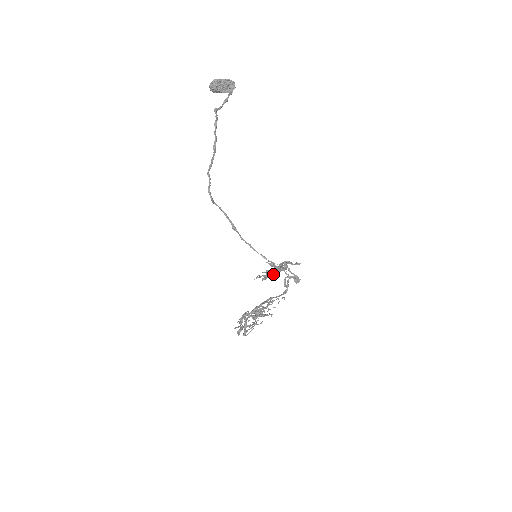
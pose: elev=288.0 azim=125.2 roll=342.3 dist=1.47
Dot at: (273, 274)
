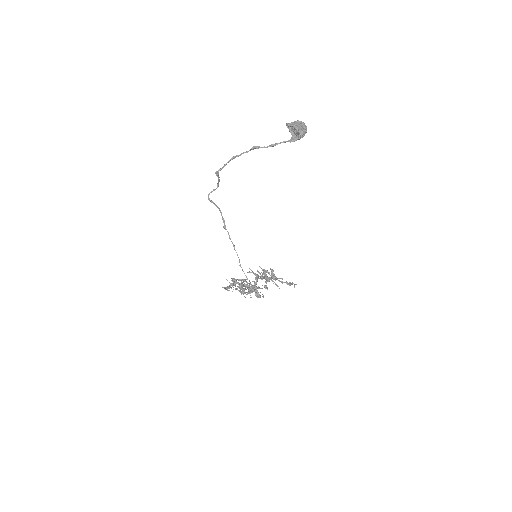
Dot at: (270, 277)
